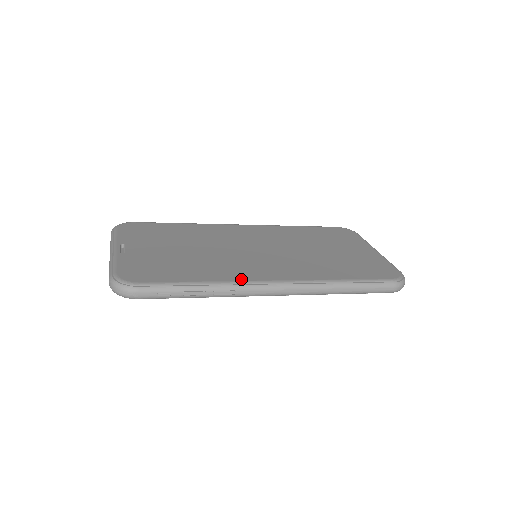
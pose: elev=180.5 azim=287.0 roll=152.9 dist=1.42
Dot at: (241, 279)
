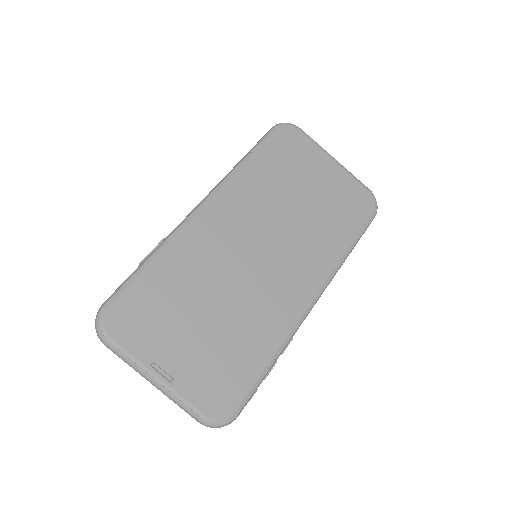
Dot at: (291, 324)
